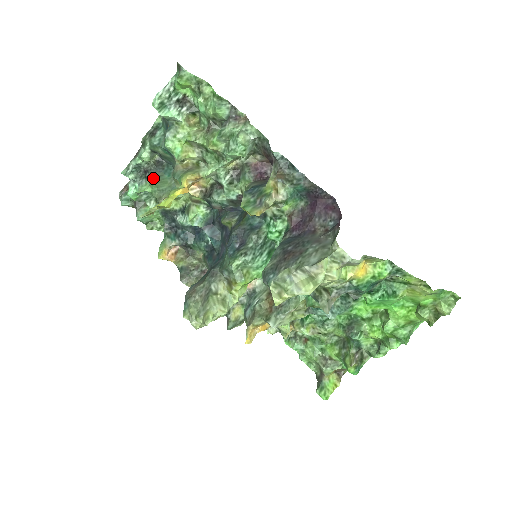
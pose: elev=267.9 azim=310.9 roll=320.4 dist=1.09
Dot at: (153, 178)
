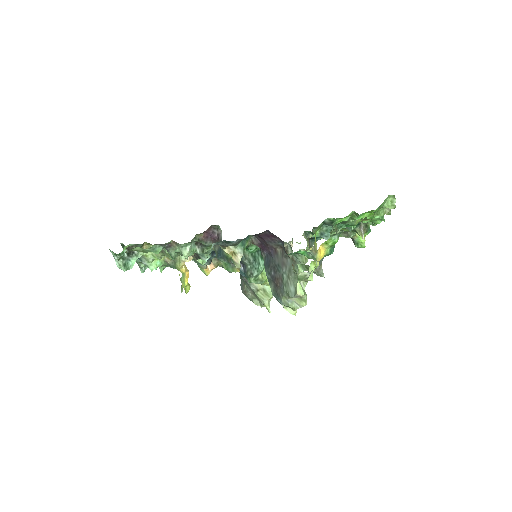
Dot at: occluded
